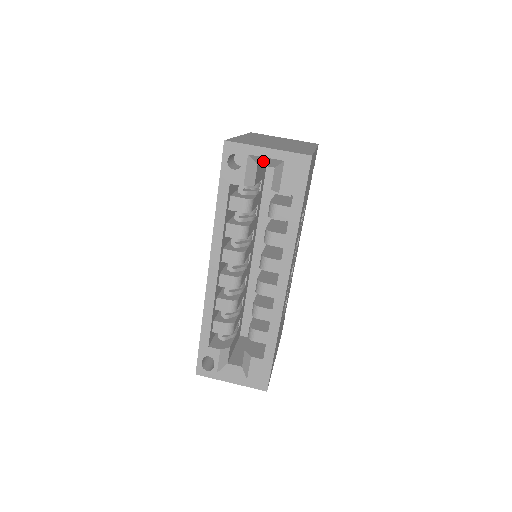
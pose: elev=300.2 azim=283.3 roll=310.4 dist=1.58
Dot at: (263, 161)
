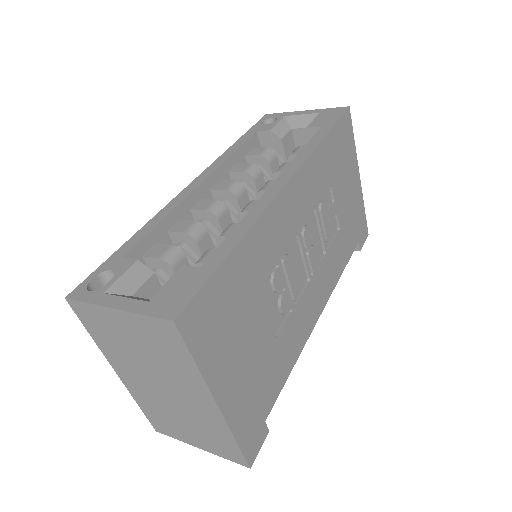
Dot at: (298, 122)
